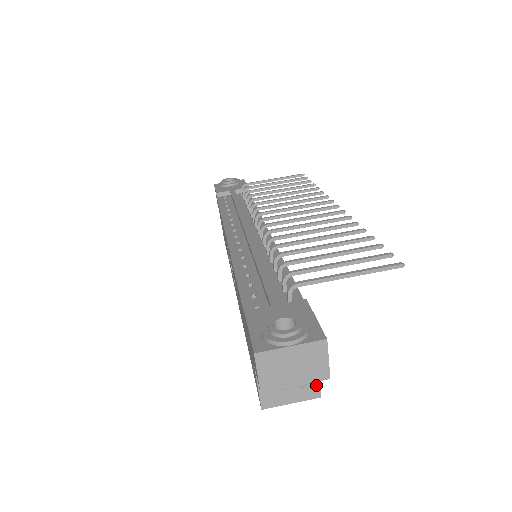
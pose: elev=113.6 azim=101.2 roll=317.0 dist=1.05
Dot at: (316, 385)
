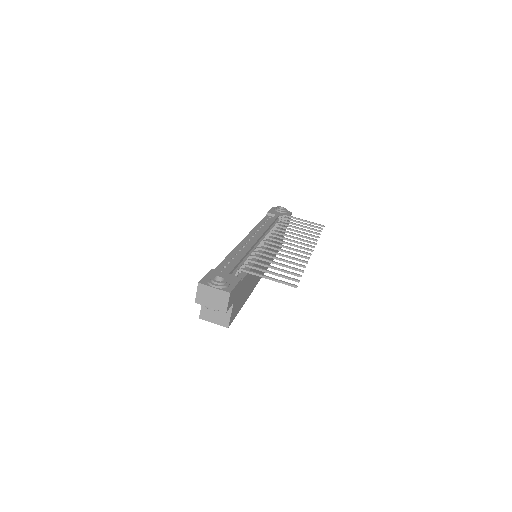
Dot at: (228, 320)
